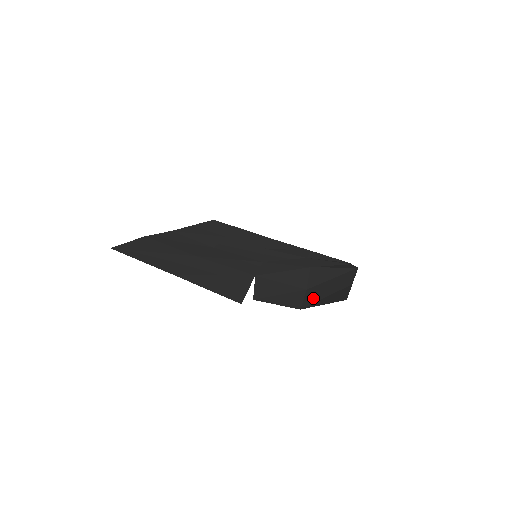
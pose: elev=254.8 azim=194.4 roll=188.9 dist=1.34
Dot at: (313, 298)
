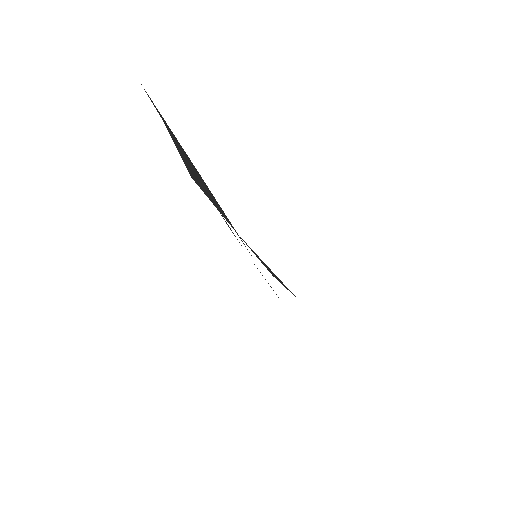
Dot at: occluded
